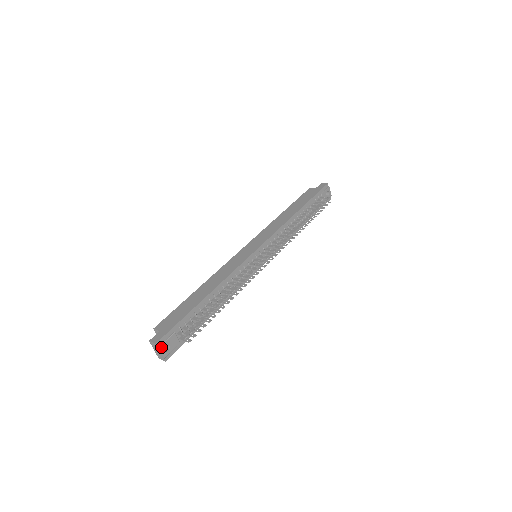
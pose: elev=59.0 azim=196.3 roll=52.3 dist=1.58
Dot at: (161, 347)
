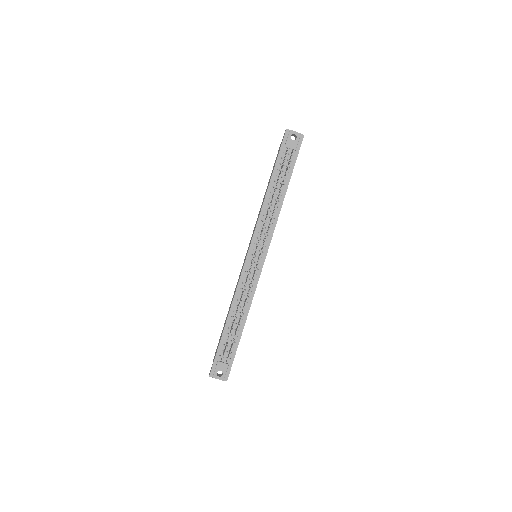
Dot at: (214, 376)
